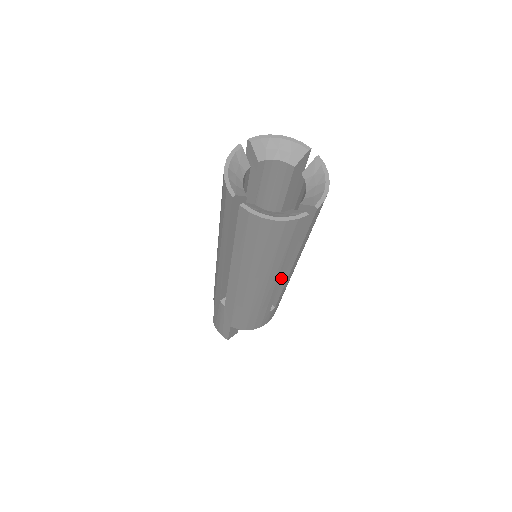
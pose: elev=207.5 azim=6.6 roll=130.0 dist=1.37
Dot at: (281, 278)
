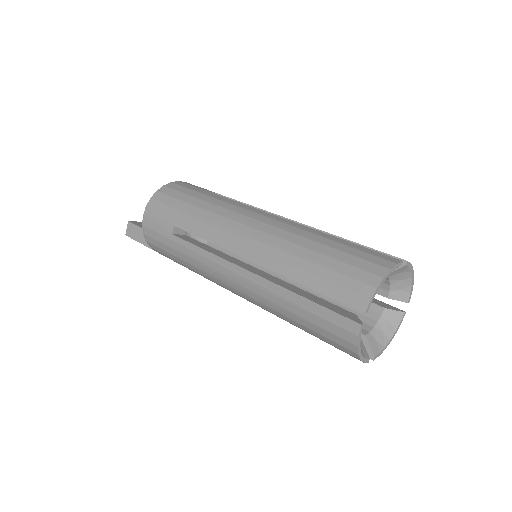
Dot at: occluded
